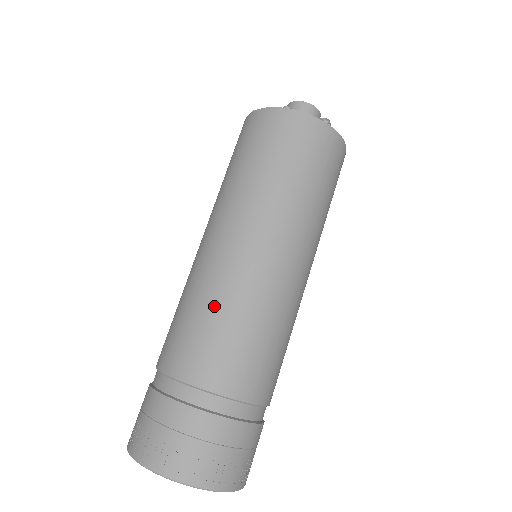
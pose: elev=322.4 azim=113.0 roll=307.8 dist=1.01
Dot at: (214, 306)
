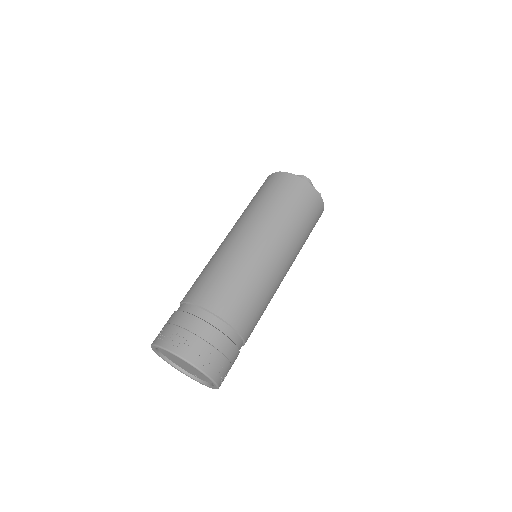
Dot at: (237, 273)
